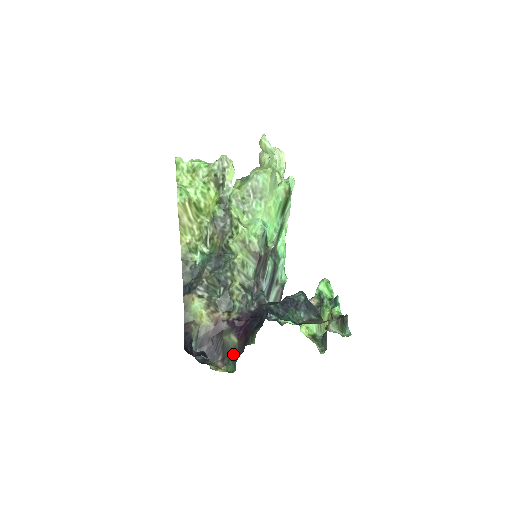
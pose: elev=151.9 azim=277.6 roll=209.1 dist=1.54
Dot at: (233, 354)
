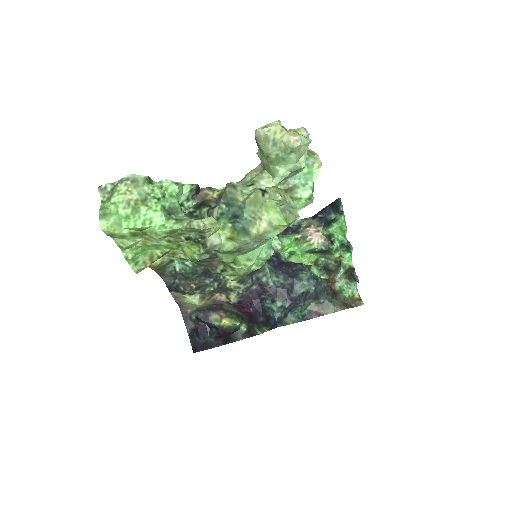
Dot at: (236, 314)
